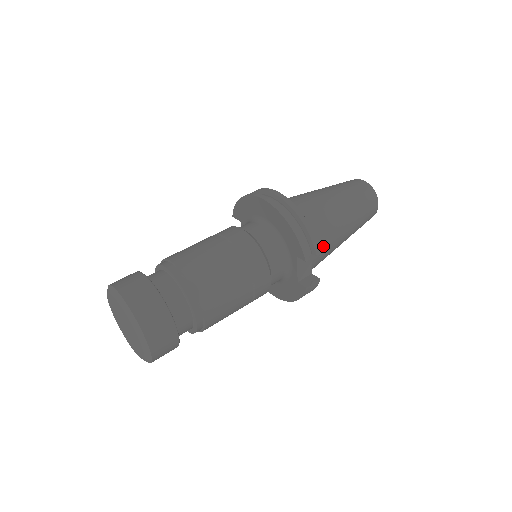
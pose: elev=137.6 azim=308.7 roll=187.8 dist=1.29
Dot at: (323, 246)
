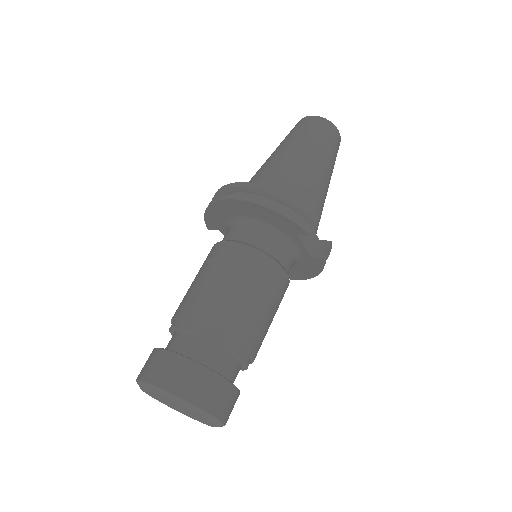
Dot at: (314, 207)
